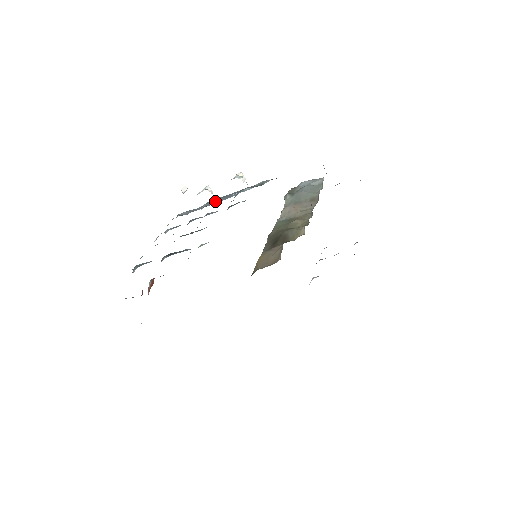
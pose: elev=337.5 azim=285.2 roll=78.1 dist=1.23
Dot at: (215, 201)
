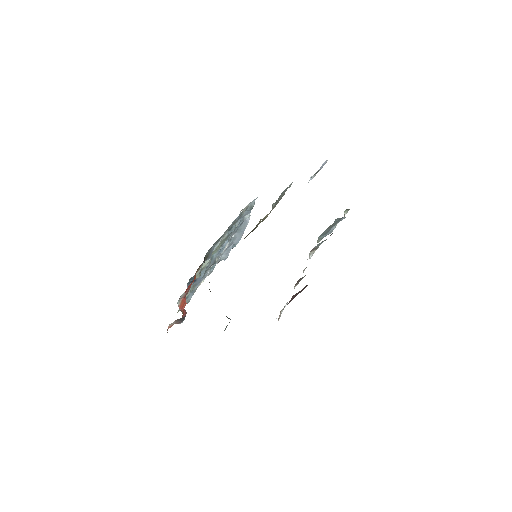
Dot at: (238, 237)
